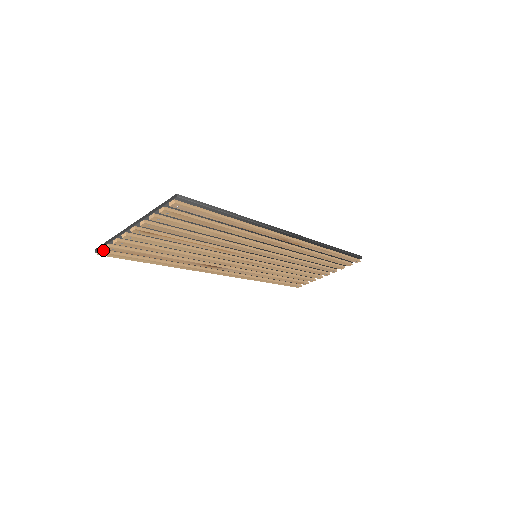
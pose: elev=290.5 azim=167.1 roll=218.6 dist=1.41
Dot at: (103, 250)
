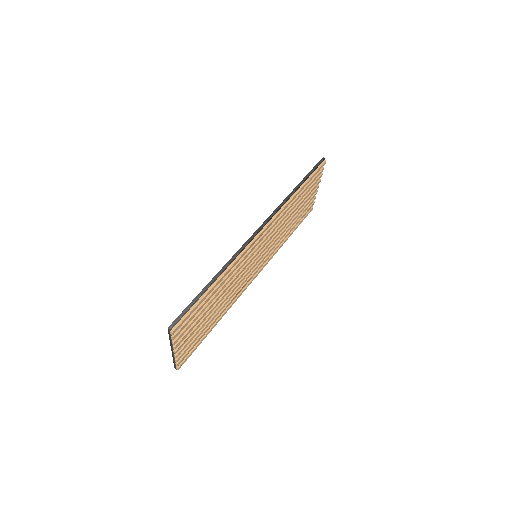
Dot at: (178, 366)
